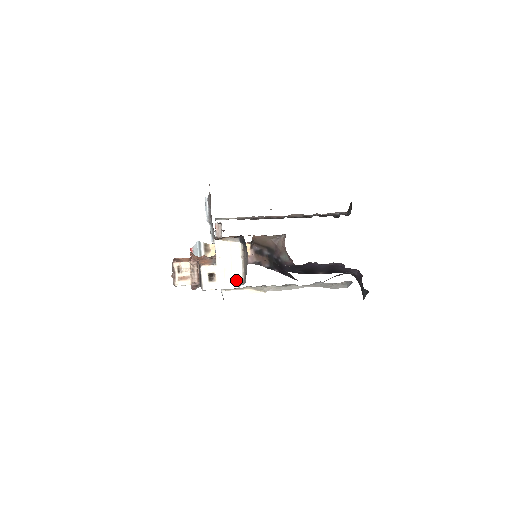
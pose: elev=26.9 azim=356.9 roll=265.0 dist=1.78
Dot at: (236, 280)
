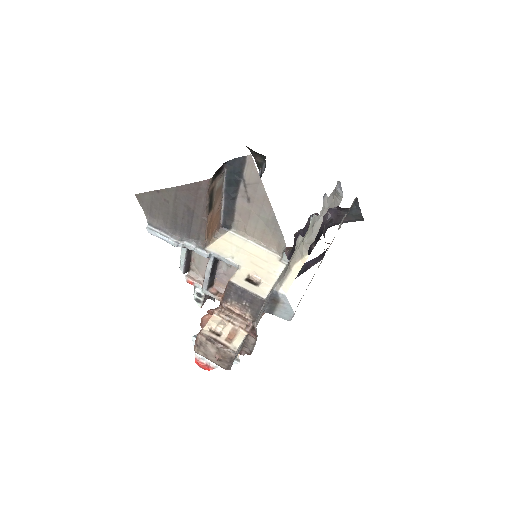
Dot at: (274, 261)
